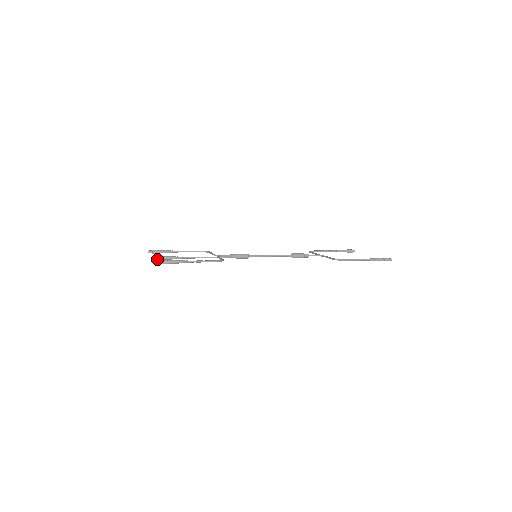
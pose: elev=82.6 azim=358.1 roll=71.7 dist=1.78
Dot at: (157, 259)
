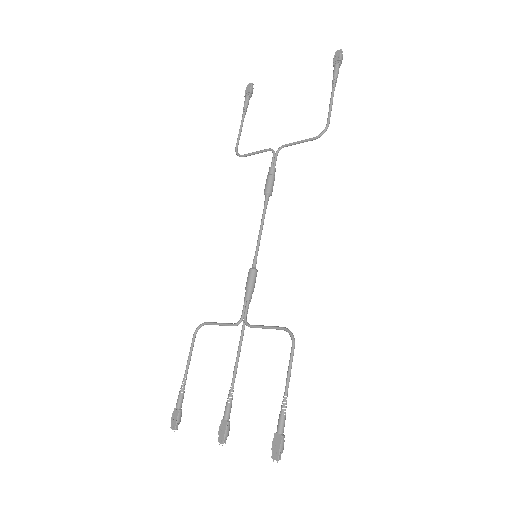
Dot at: (228, 435)
